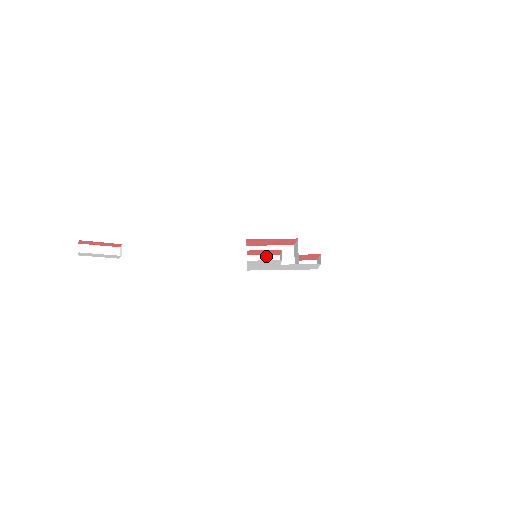
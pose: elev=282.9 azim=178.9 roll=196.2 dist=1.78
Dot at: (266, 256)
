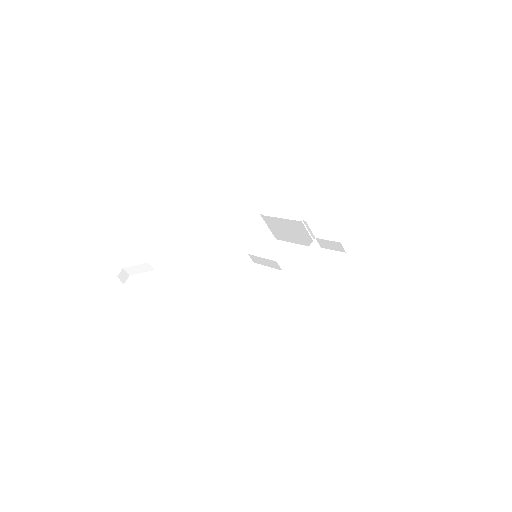
Dot at: (264, 259)
